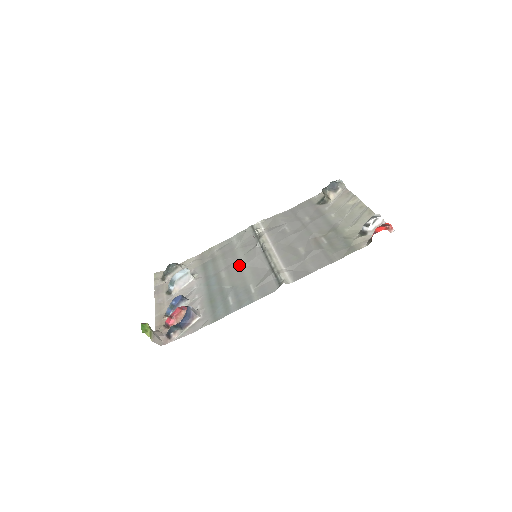
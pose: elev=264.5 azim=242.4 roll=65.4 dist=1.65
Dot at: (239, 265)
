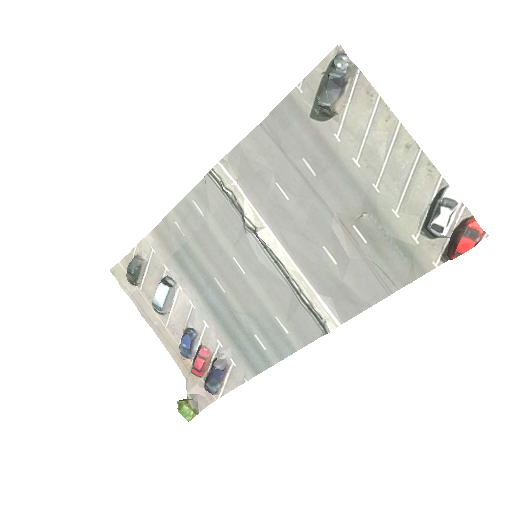
Dot at: (237, 272)
